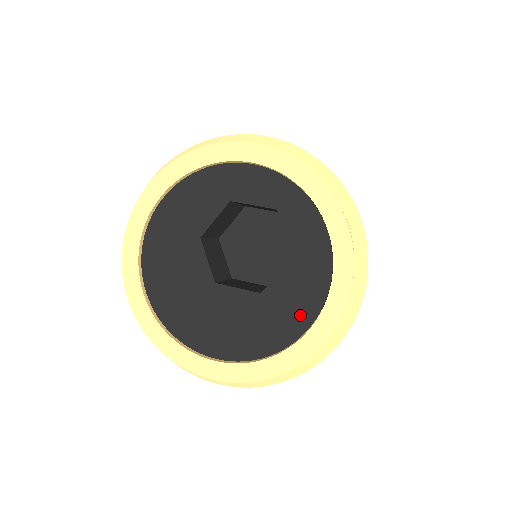
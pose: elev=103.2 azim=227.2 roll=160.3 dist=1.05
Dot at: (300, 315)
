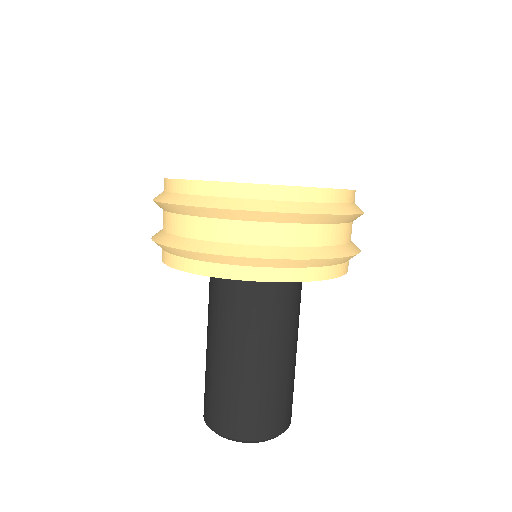
Dot at: occluded
